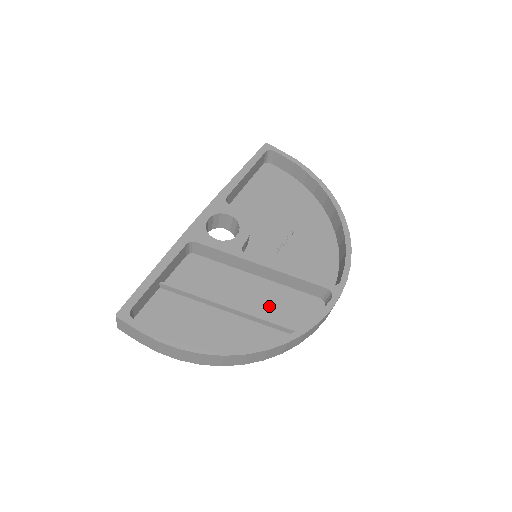
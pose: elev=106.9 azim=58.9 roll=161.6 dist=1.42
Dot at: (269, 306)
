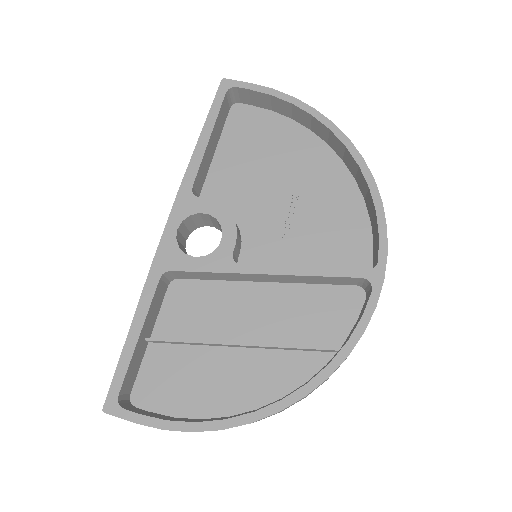
Dot at: (292, 321)
